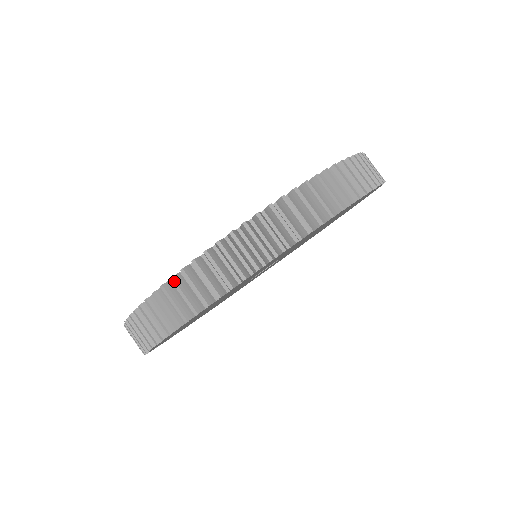
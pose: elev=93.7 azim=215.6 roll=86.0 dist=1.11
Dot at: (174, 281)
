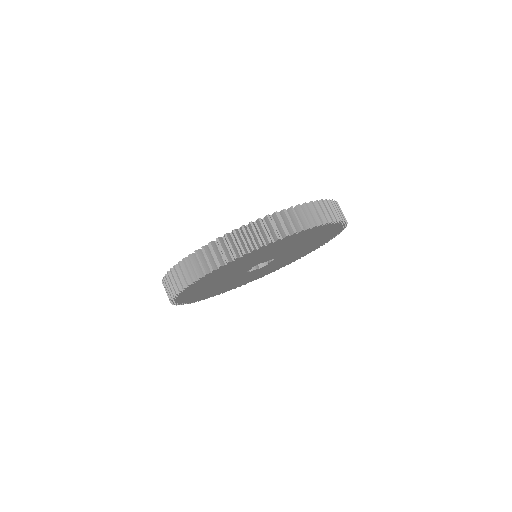
Dot at: (261, 220)
